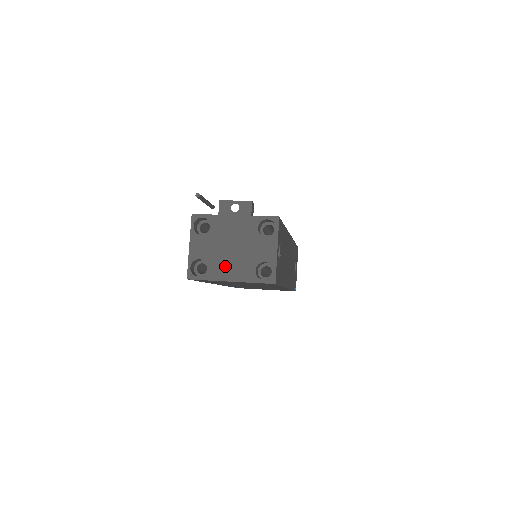
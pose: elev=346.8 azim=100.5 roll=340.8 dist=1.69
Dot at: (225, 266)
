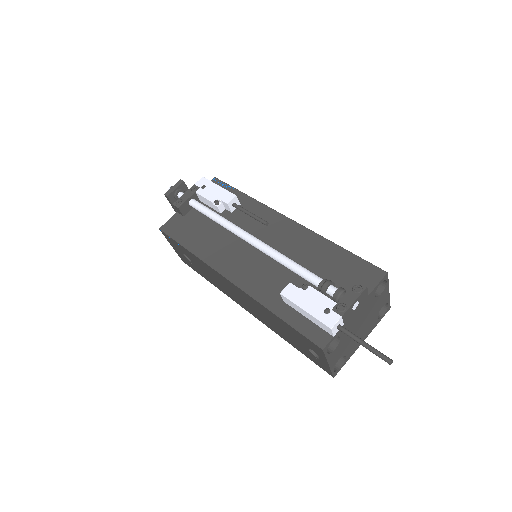
Dot at: occluded
